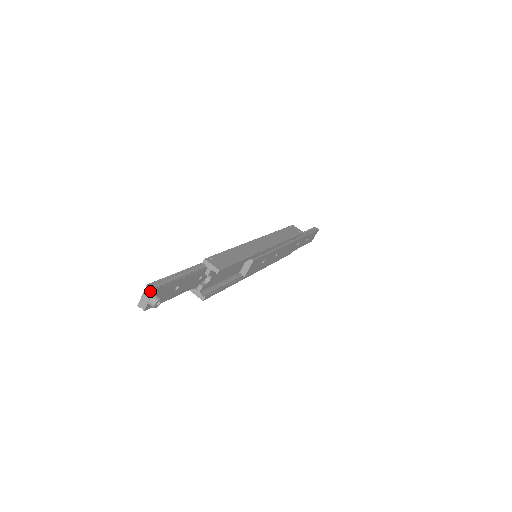
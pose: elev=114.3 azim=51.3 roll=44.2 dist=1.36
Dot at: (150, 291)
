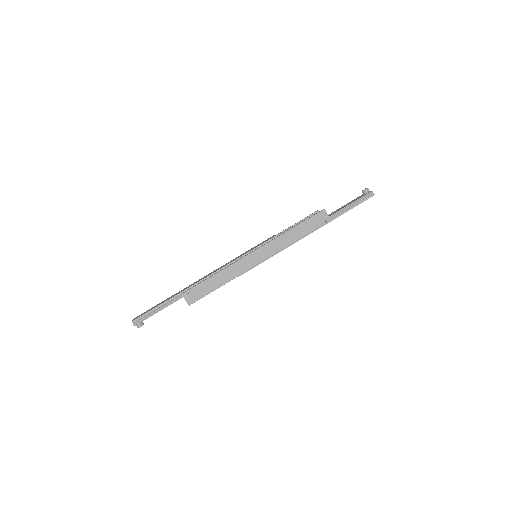
Dot at: (134, 324)
